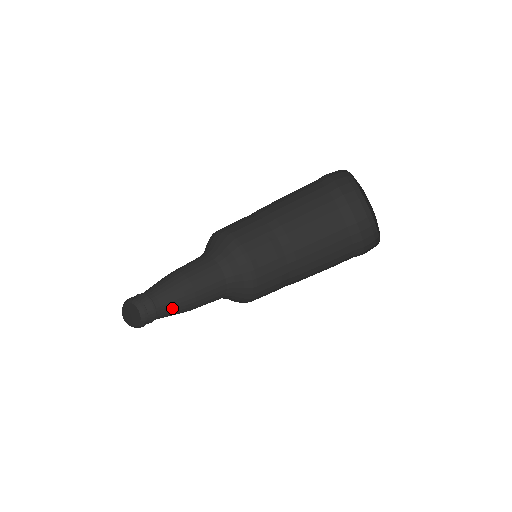
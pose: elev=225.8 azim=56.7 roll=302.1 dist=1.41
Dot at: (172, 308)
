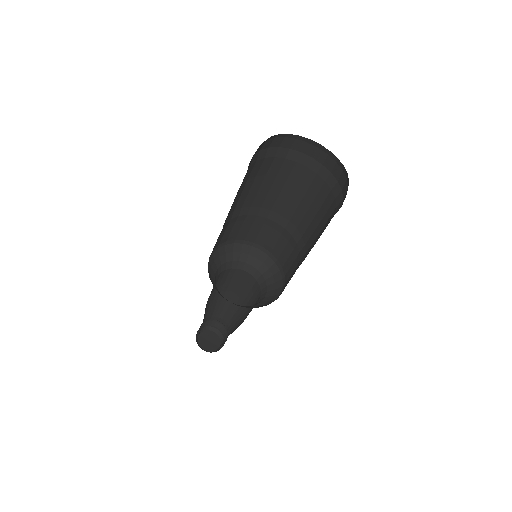
Dot at: (233, 330)
